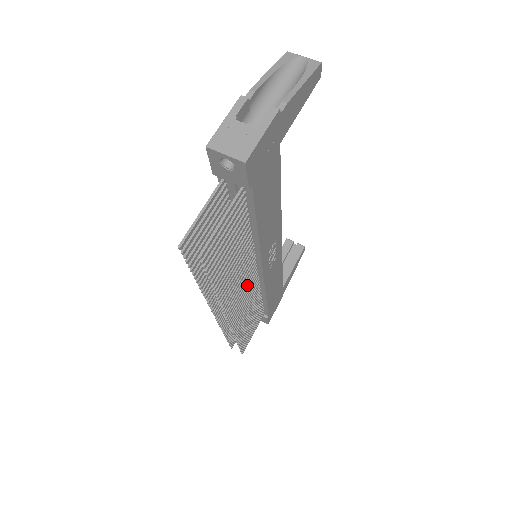
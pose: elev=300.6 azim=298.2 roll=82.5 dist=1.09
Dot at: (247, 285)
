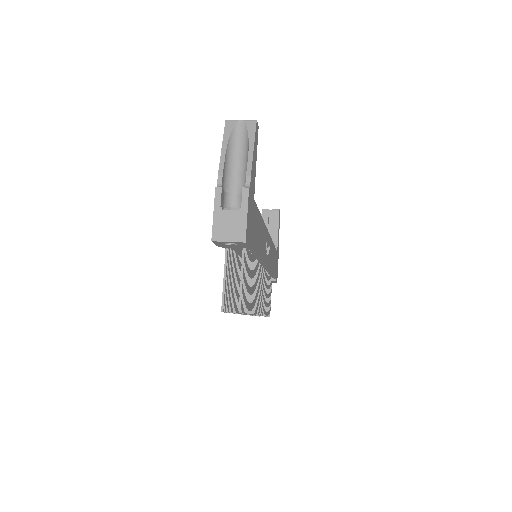
Dot at: (260, 283)
